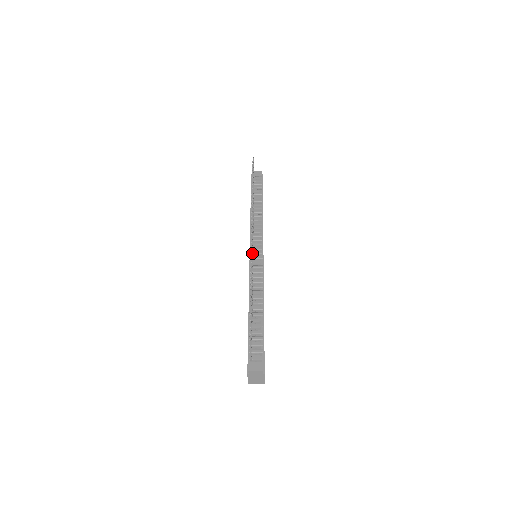
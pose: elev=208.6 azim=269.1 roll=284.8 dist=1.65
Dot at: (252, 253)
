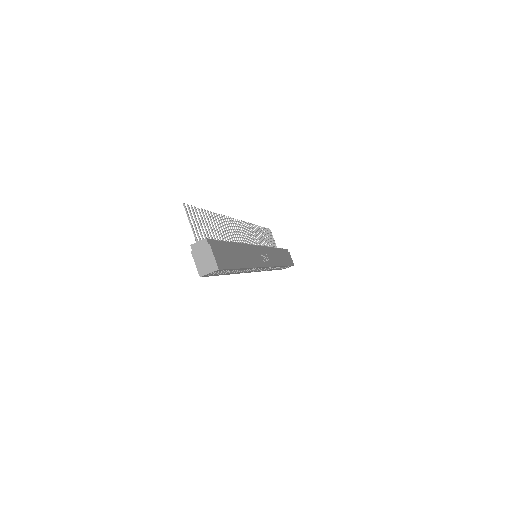
Dot at: (238, 232)
